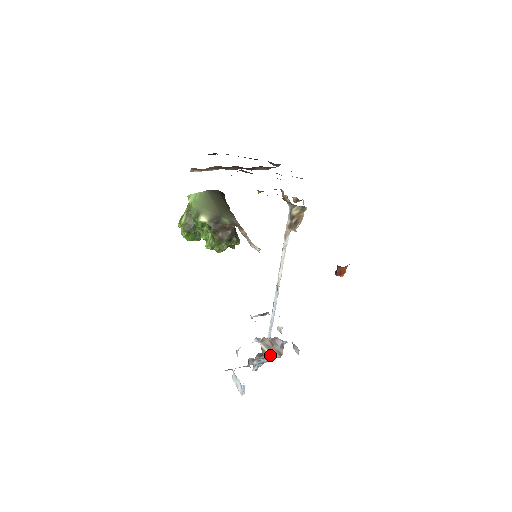
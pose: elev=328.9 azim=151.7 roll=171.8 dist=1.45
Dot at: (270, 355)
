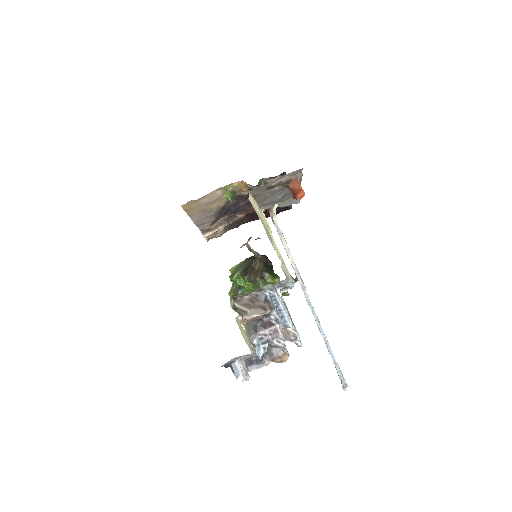
Dot at: (250, 312)
